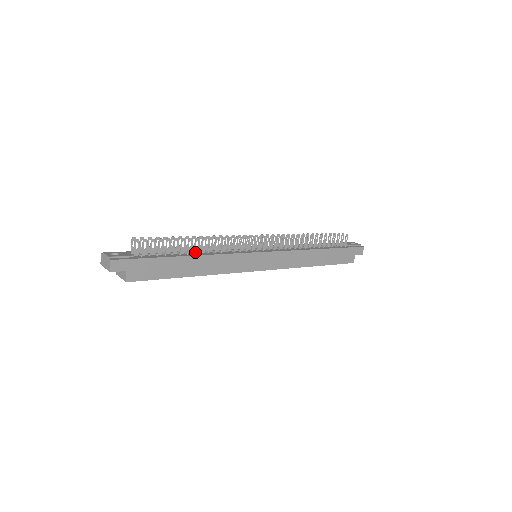
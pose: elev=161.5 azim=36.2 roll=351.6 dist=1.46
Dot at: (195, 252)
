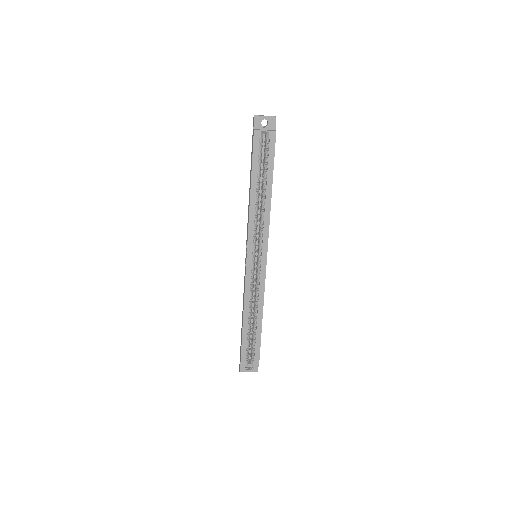
Dot at: occluded
